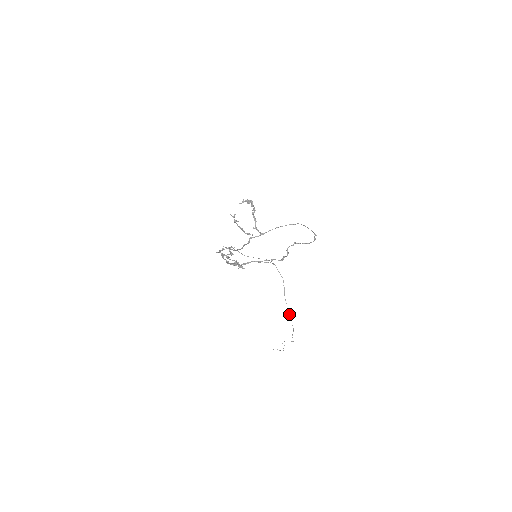
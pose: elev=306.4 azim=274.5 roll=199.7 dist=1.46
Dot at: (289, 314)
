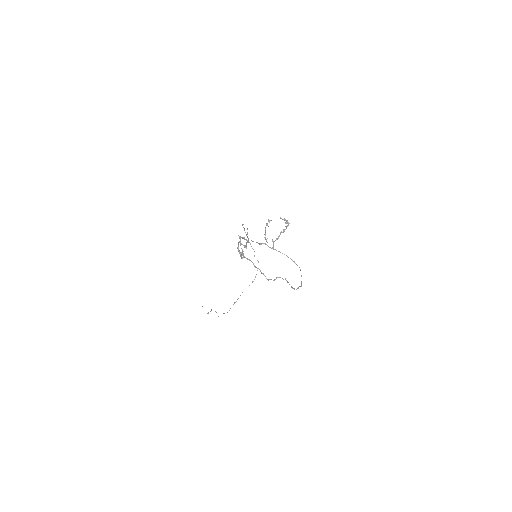
Dot at: occluded
